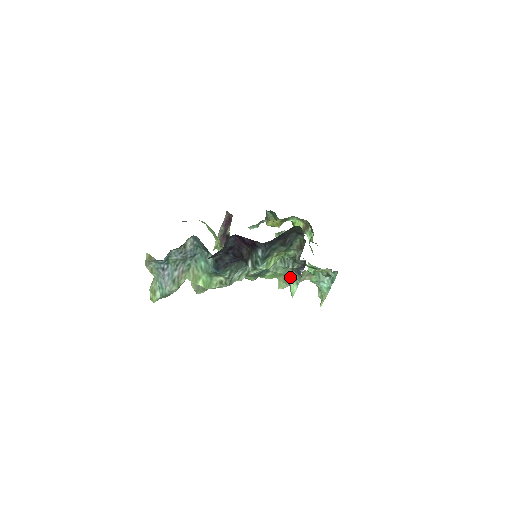
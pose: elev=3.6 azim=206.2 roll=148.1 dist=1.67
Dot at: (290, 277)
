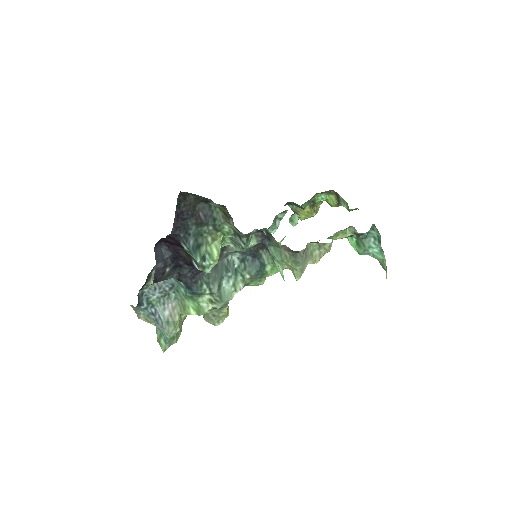
Dot at: occluded
